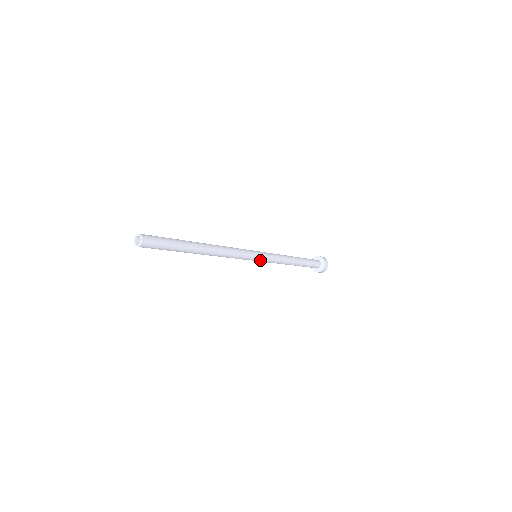
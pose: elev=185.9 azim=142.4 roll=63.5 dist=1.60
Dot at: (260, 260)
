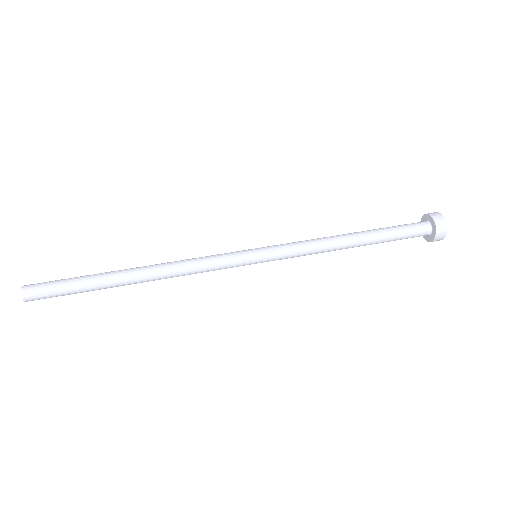
Dot at: (263, 260)
